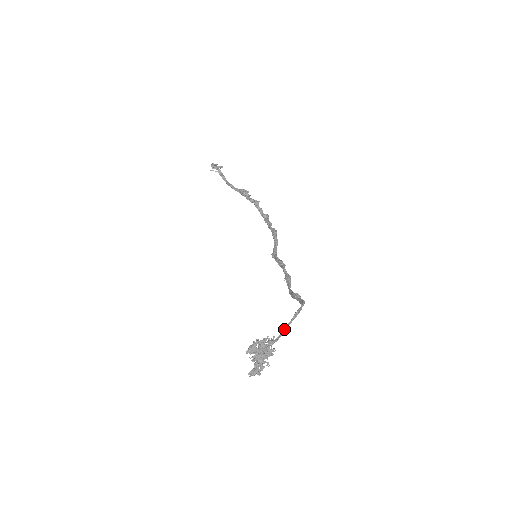
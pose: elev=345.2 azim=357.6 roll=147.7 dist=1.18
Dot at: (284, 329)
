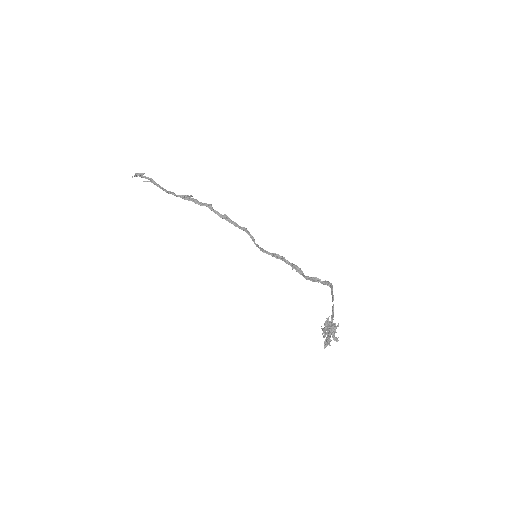
Dot at: (333, 307)
